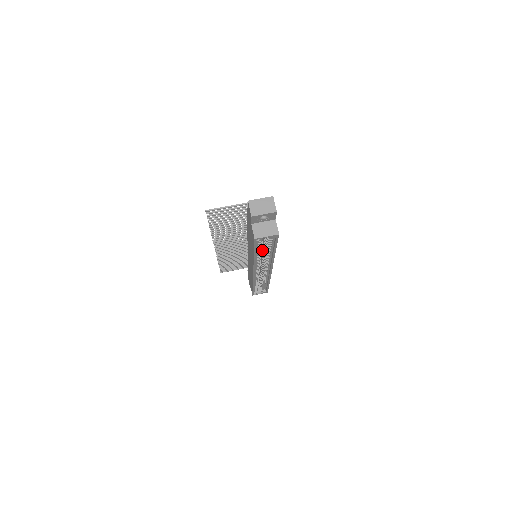
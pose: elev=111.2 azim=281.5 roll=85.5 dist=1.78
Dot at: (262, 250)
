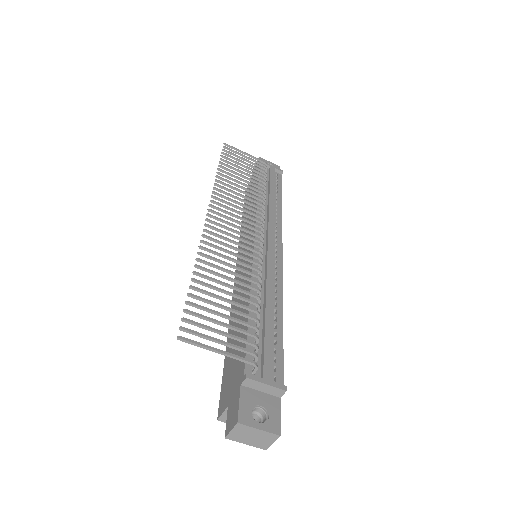
Dot at: occluded
